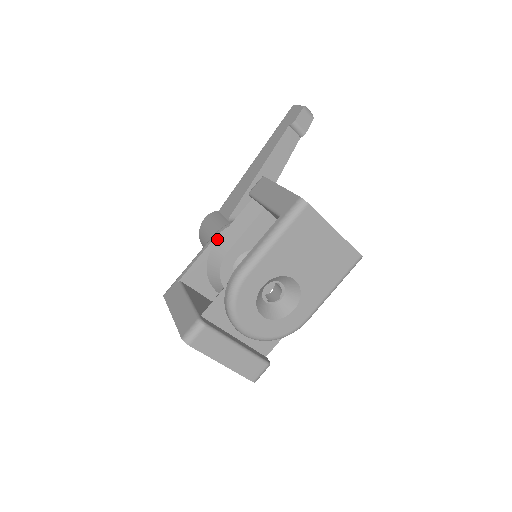
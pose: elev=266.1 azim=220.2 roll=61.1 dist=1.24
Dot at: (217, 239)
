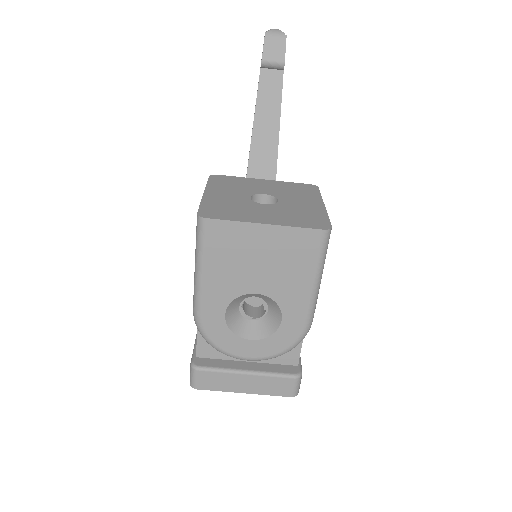
Dot at: occluded
